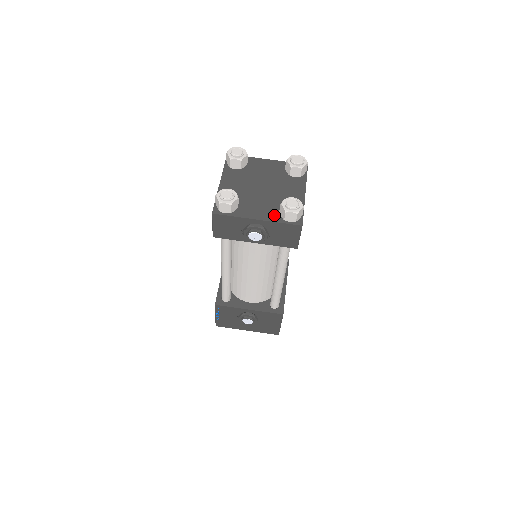
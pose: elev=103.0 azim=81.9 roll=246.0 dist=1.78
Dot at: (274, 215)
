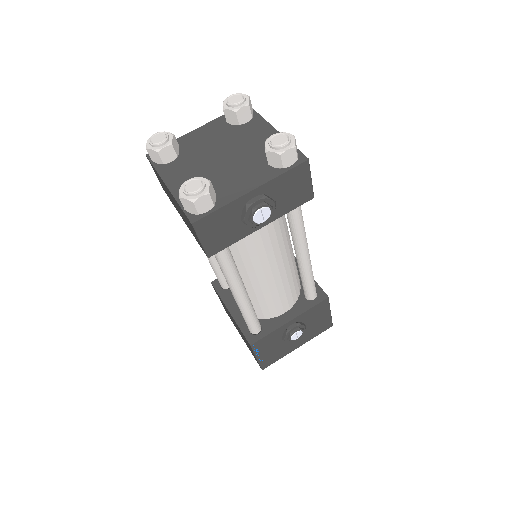
Dot at: (266, 172)
